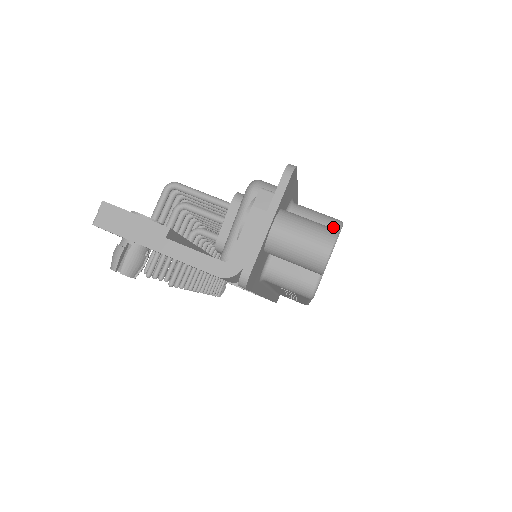
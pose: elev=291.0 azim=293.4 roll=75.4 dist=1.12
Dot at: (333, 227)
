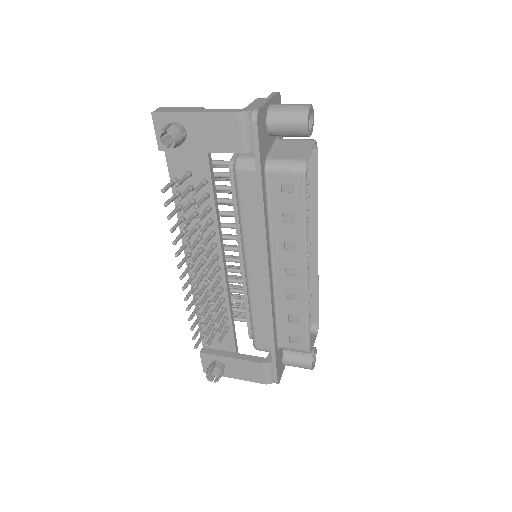
Dot at: (310, 139)
